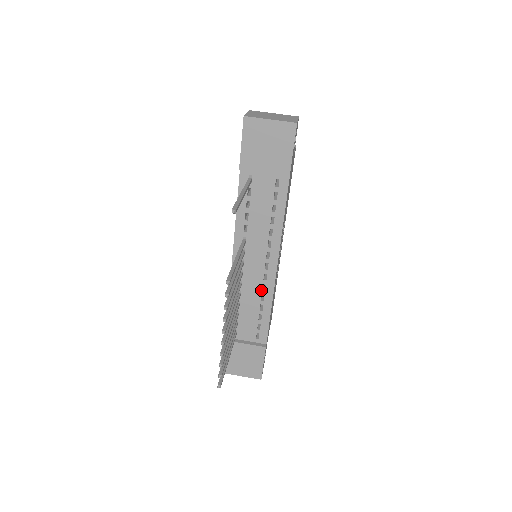
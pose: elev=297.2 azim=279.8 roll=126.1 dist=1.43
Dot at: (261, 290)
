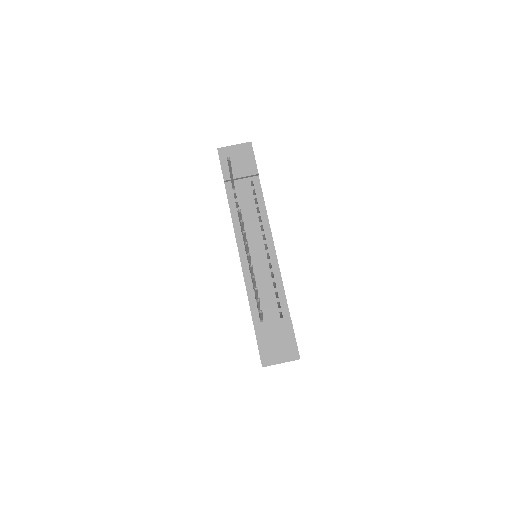
Dot at: (269, 269)
